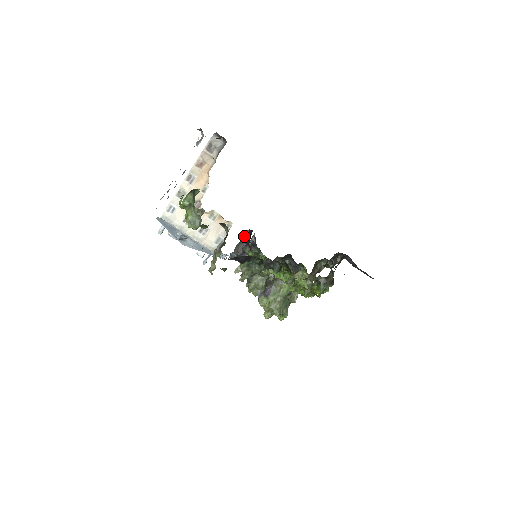
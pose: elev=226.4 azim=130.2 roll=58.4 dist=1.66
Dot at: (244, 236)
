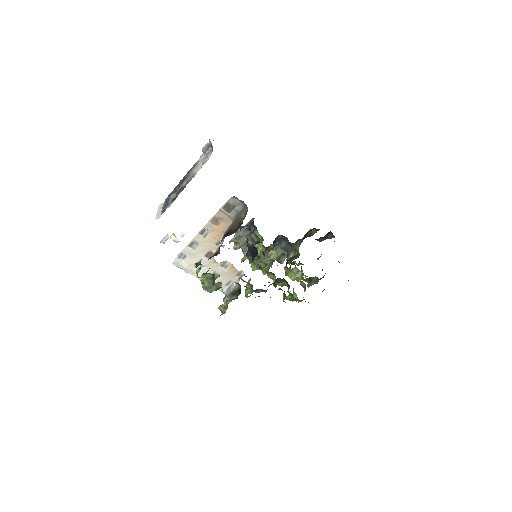
Dot at: (248, 246)
